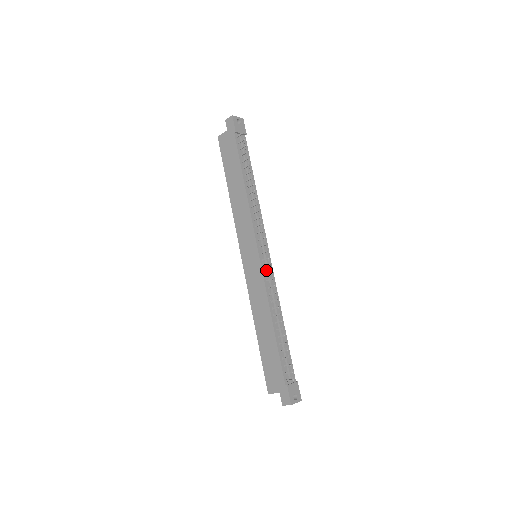
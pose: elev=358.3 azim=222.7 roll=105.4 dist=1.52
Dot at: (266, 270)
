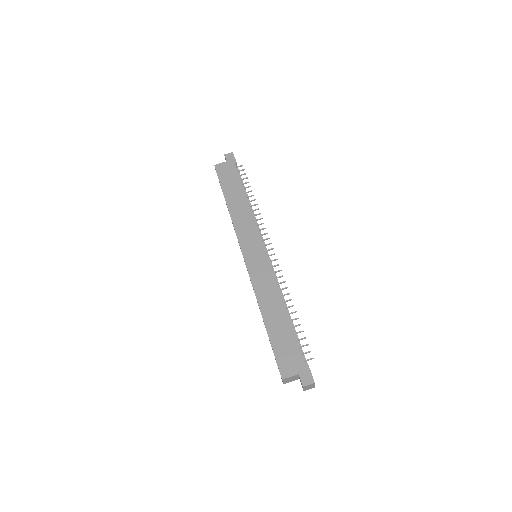
Dot at: occluded
